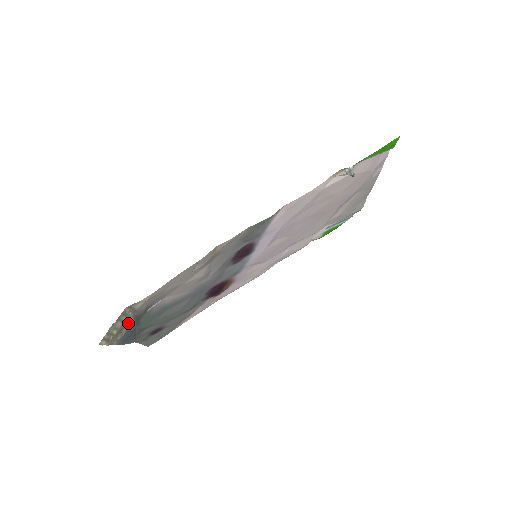
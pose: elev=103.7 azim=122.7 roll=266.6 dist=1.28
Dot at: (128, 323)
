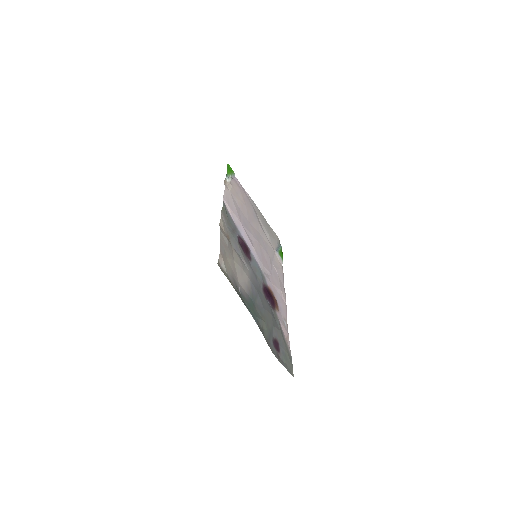
Dot at: occluded
